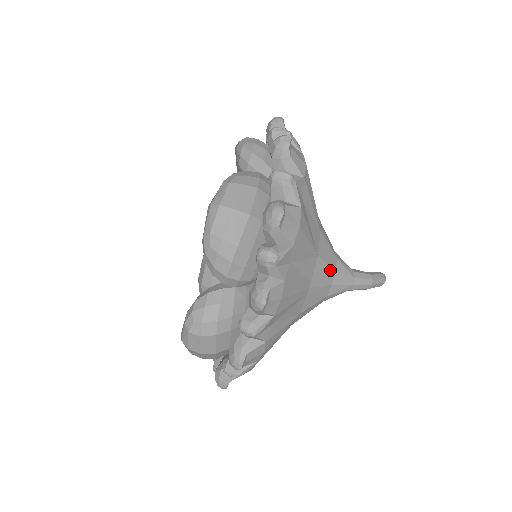
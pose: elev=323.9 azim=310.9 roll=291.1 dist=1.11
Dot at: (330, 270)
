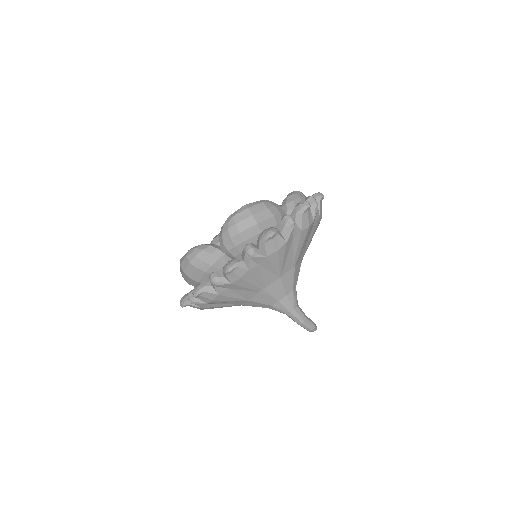
Dot at: (283, 292)
